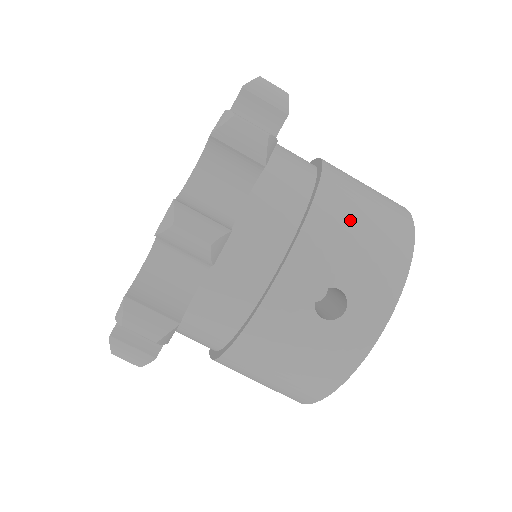
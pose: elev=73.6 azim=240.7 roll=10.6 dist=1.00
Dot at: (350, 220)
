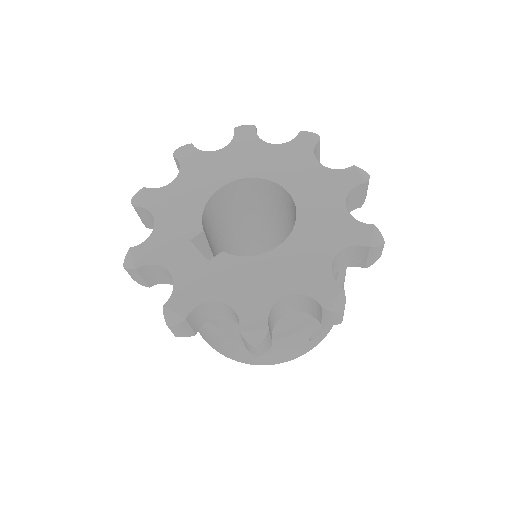
Dot at: occluded
